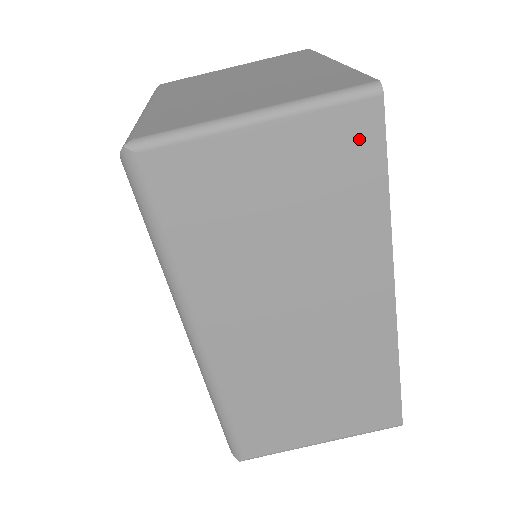
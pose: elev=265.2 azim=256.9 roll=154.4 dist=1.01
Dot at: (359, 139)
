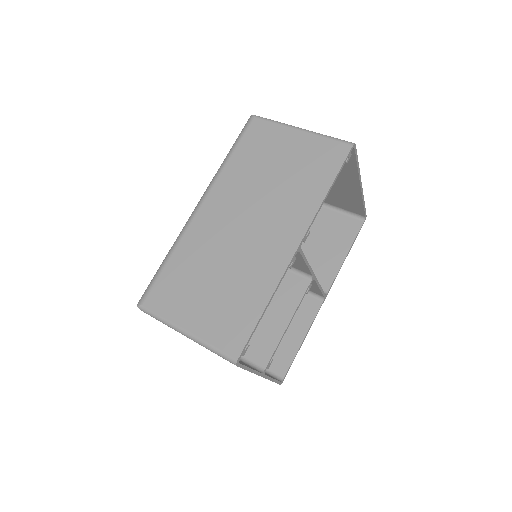
Dot at: (333, 157)
